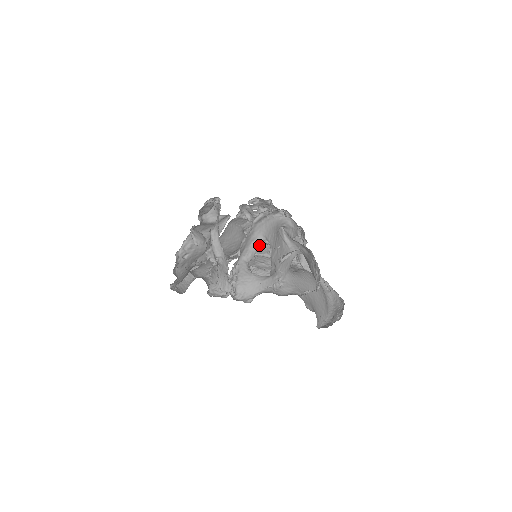
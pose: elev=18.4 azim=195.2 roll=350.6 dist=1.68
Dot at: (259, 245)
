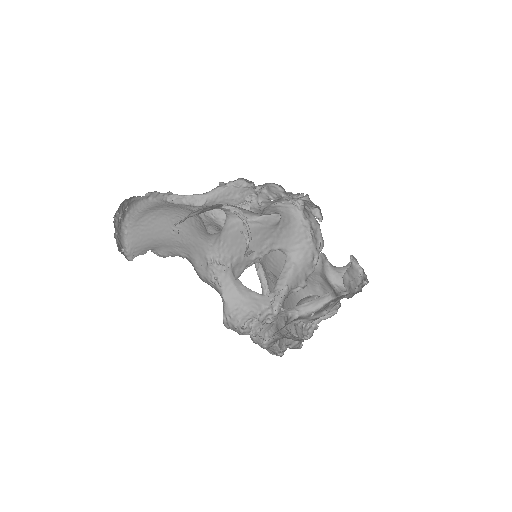
Dot at: (326, 300)
